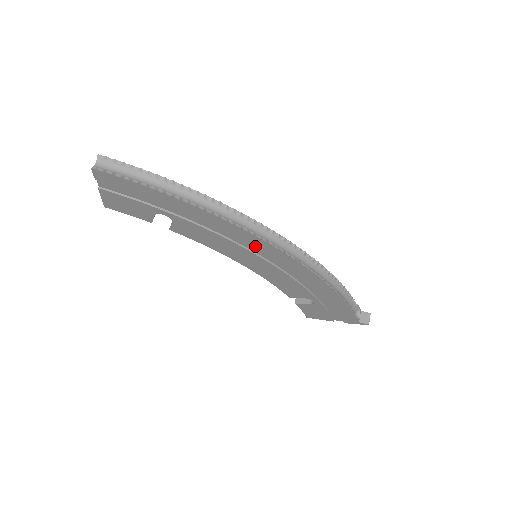
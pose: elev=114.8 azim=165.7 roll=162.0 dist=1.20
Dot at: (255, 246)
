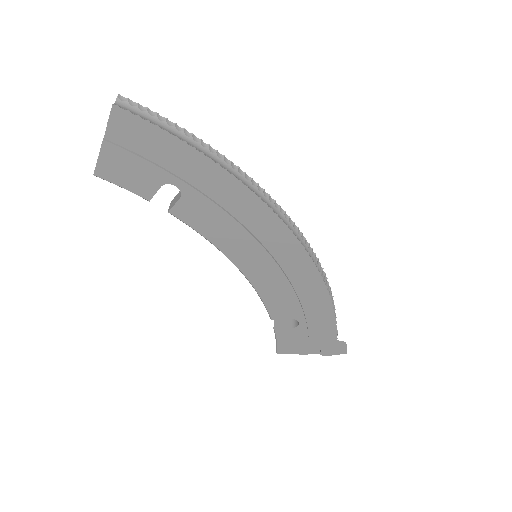
Dot at: (270, 233)
